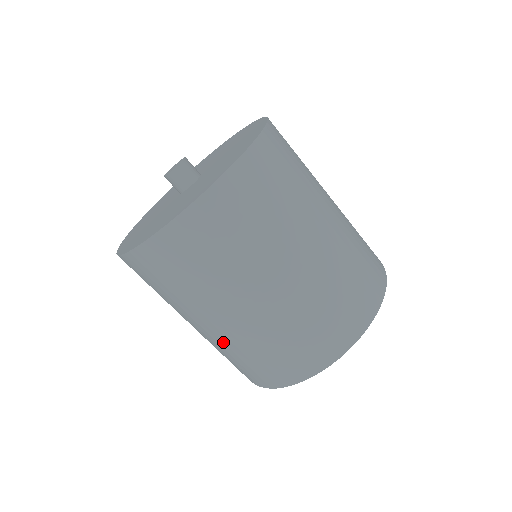
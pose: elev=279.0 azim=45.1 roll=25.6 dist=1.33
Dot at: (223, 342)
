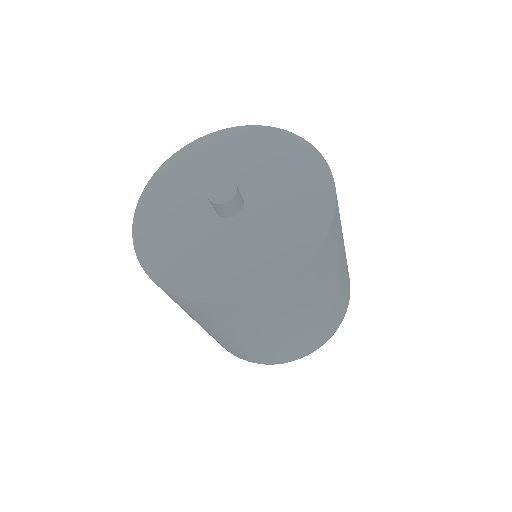
Dot at: (313, 326)
